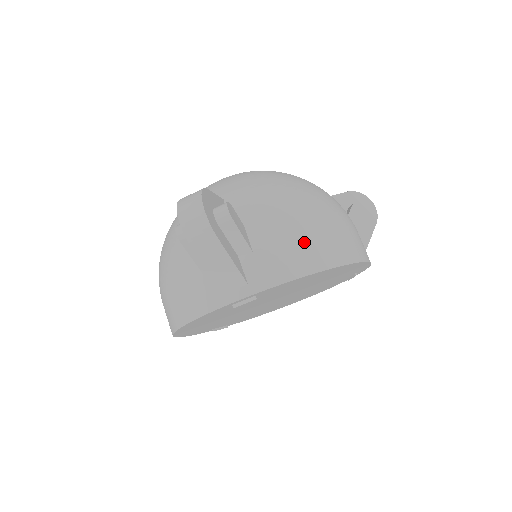
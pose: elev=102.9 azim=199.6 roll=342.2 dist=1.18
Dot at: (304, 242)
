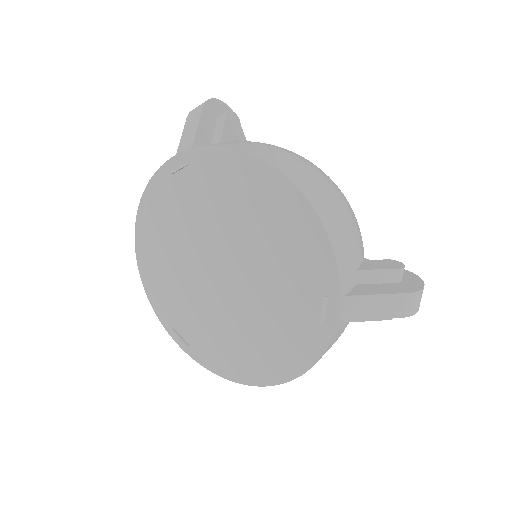
Dot at: (260, 146)
